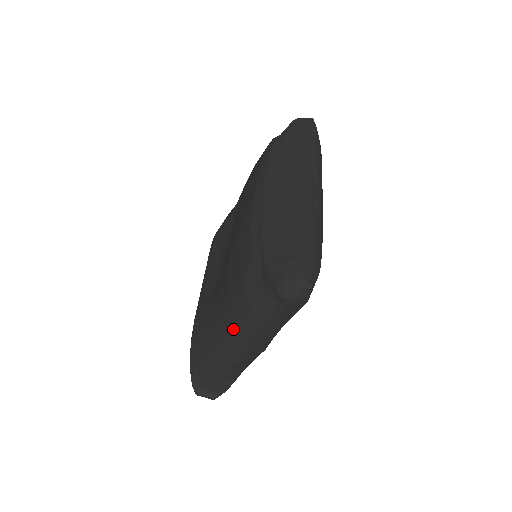
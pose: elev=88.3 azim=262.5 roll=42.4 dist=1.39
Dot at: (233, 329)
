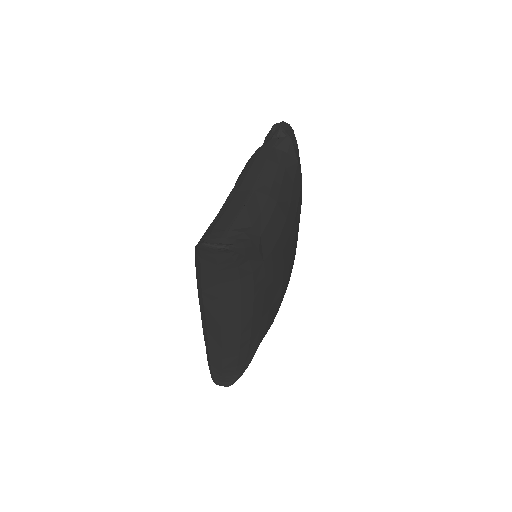
Dot at: (244, 171)
